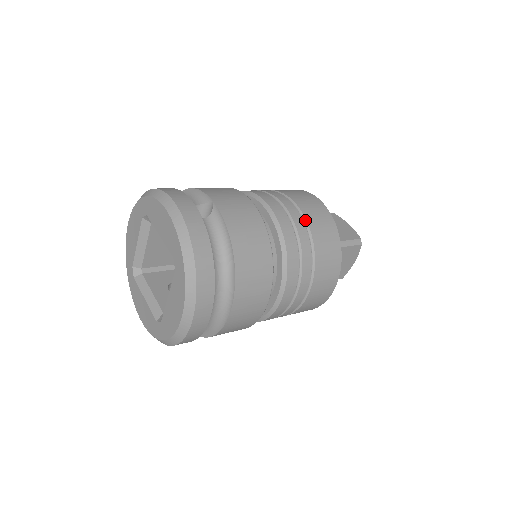
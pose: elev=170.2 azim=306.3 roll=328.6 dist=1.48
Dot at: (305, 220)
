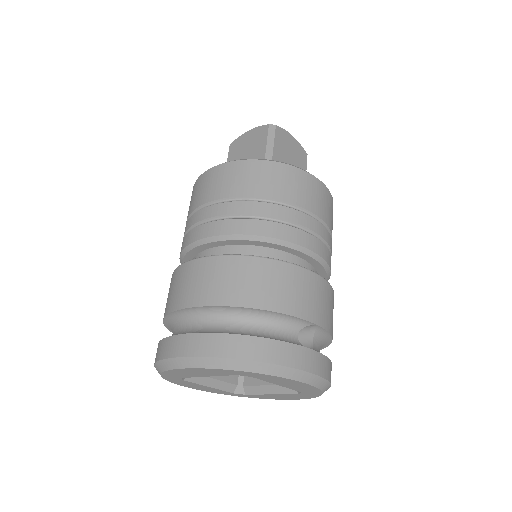
Dot at: (330, 233)
